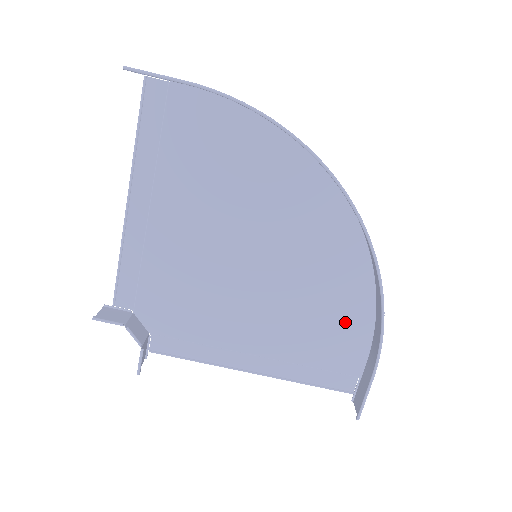
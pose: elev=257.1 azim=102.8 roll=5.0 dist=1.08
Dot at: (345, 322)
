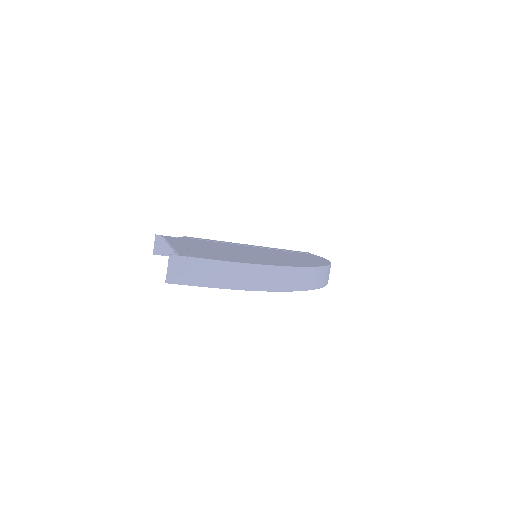
Dot at: occluded
